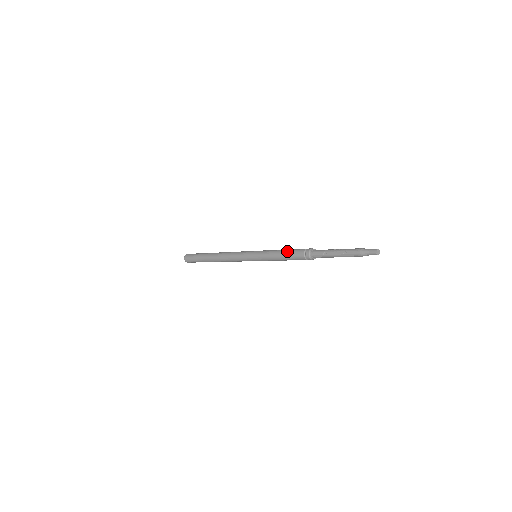
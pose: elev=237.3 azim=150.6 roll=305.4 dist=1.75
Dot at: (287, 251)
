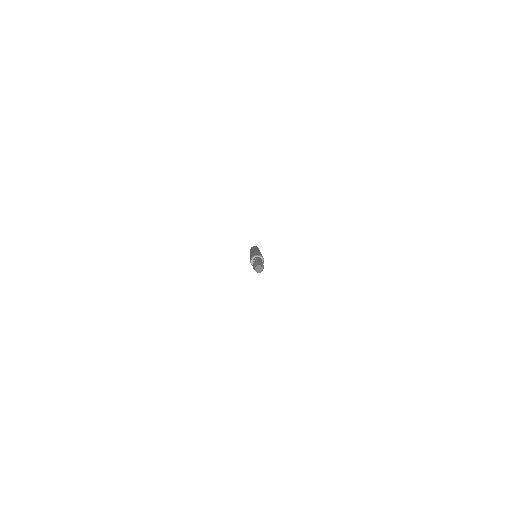
Dot at: (250, 257)
